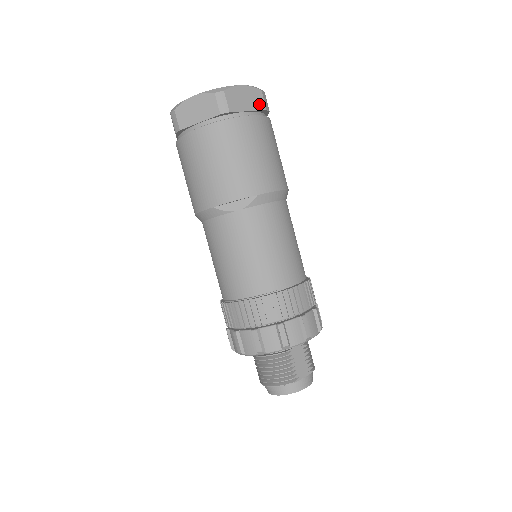
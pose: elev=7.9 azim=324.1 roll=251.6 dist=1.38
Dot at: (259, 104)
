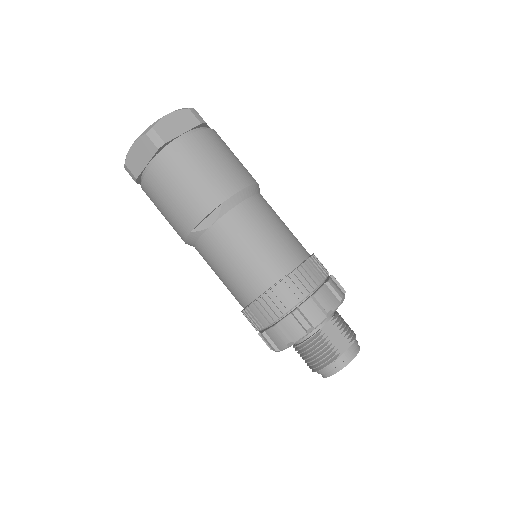
Dot at: (192, 122)
